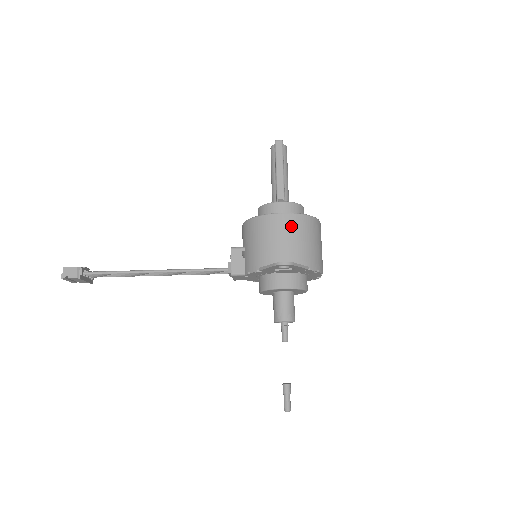
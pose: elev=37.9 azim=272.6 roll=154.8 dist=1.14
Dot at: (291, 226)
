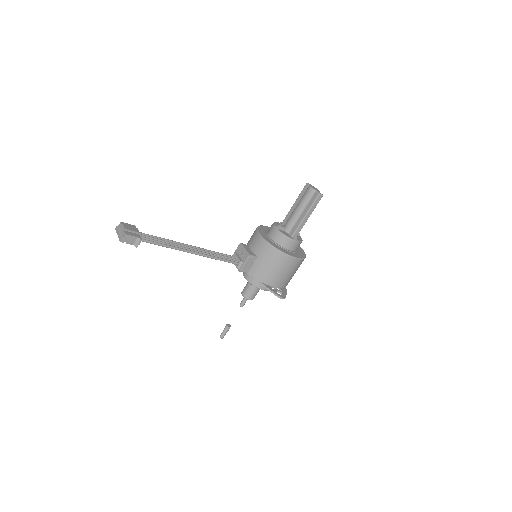
Dot at: (295, 266)
